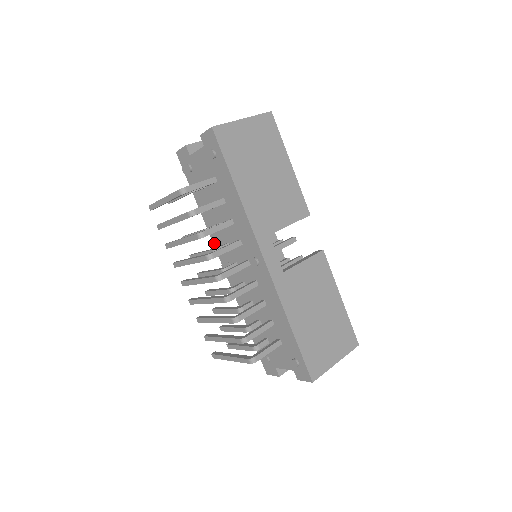
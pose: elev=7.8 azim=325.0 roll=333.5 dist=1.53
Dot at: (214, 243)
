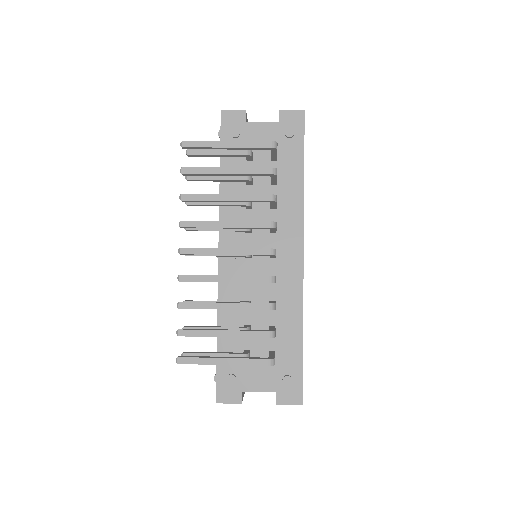
Dot at: occluded
